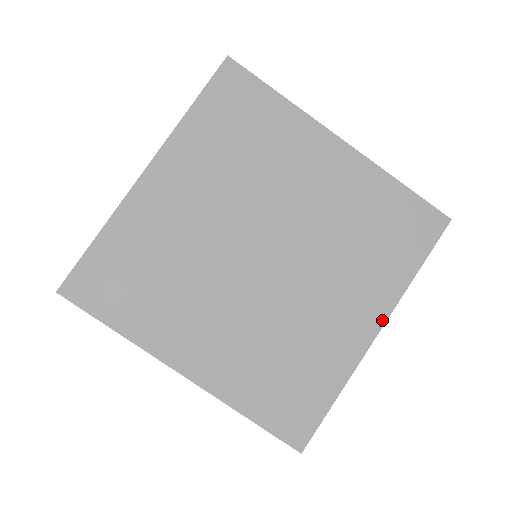
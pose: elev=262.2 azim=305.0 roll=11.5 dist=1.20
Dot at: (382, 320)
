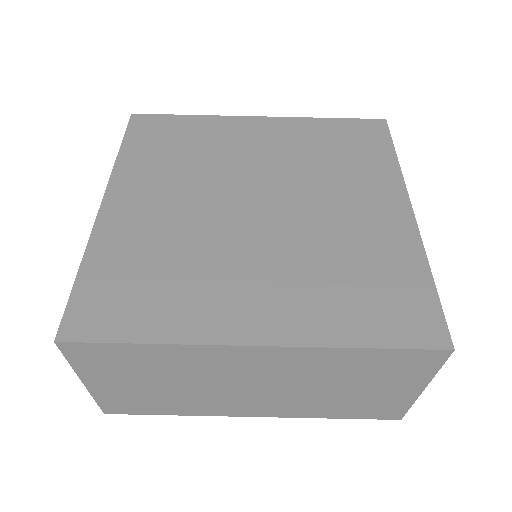
Dot at: (405, 199)
